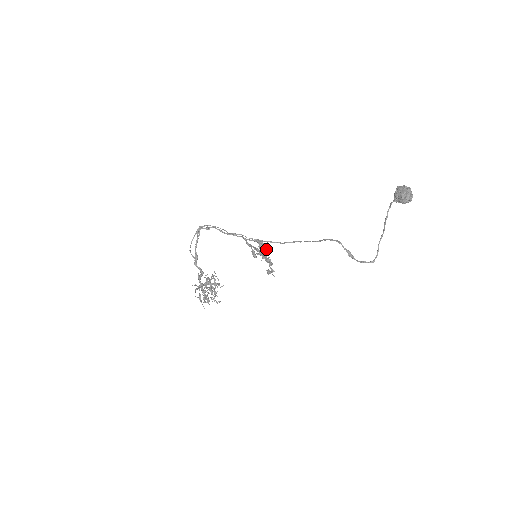
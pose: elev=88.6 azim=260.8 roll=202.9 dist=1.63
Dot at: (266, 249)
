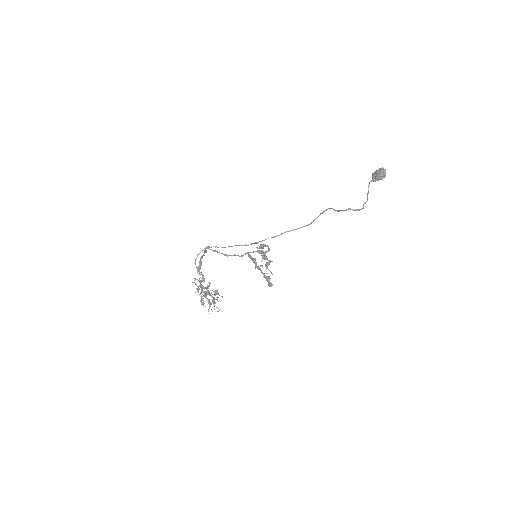
Dot at: (265, 244)
